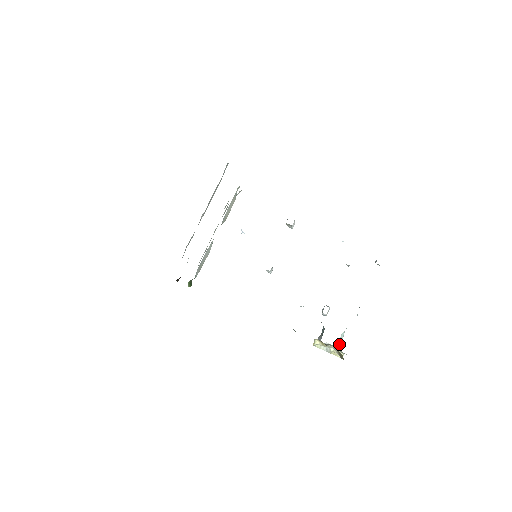
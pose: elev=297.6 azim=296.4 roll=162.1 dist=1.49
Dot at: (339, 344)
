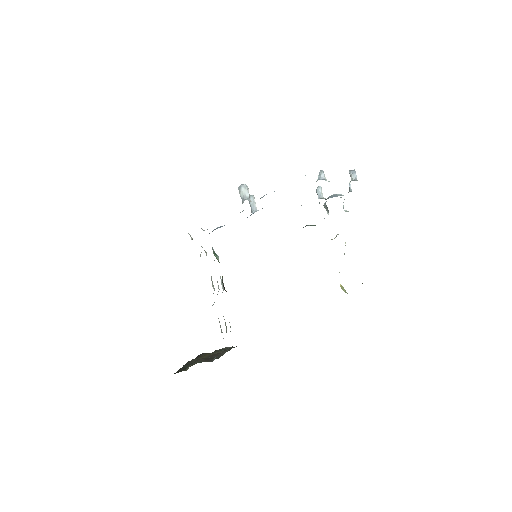
Dot at: occluded
